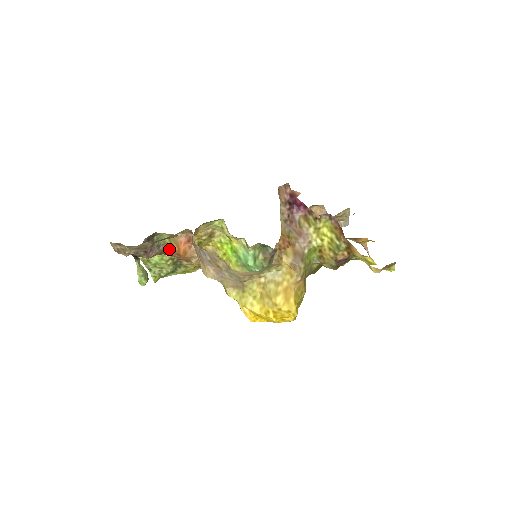
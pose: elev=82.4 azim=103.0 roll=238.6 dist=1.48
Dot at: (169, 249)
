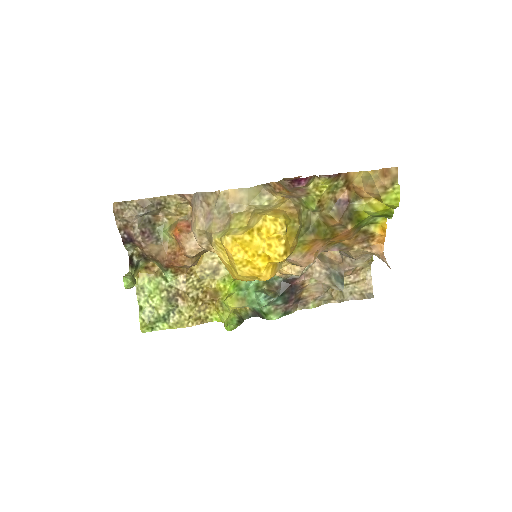
Dot at: (167, 249)
